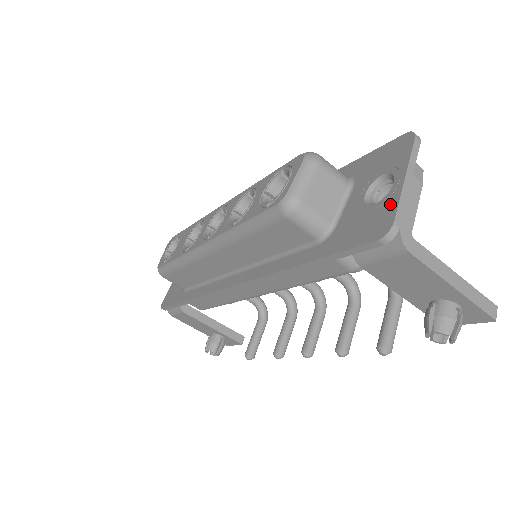
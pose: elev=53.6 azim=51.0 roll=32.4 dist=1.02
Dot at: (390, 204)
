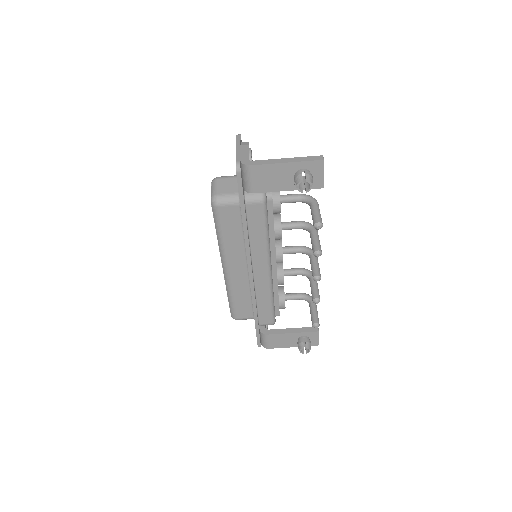
Dot at: occluded
